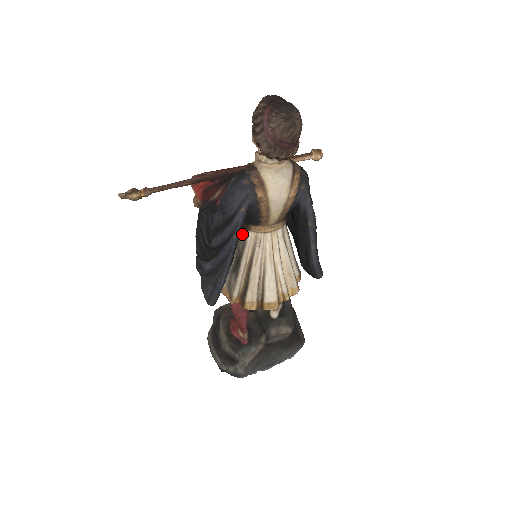
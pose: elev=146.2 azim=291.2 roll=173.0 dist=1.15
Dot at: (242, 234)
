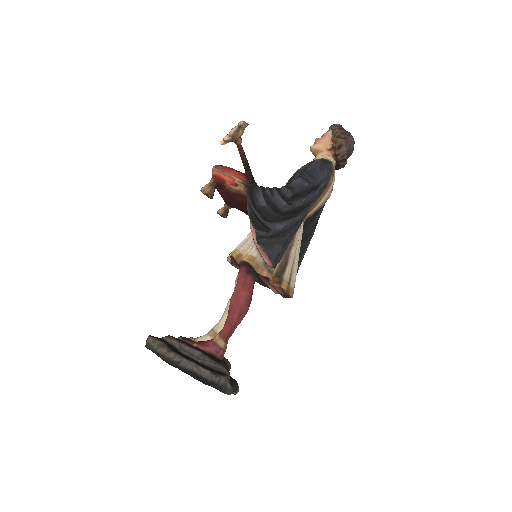
Dot at: occluded
